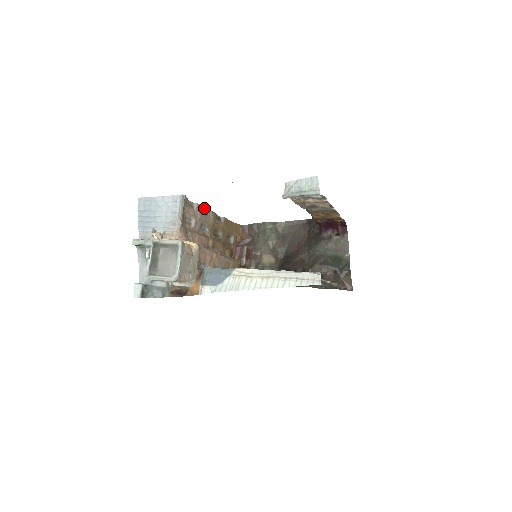
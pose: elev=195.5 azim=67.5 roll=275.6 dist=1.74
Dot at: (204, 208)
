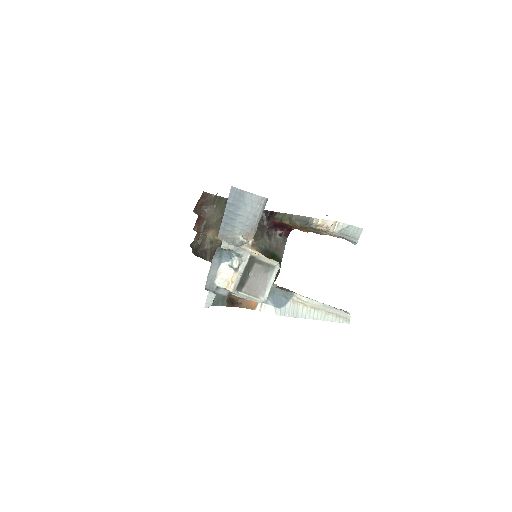
Dot at: occluded
